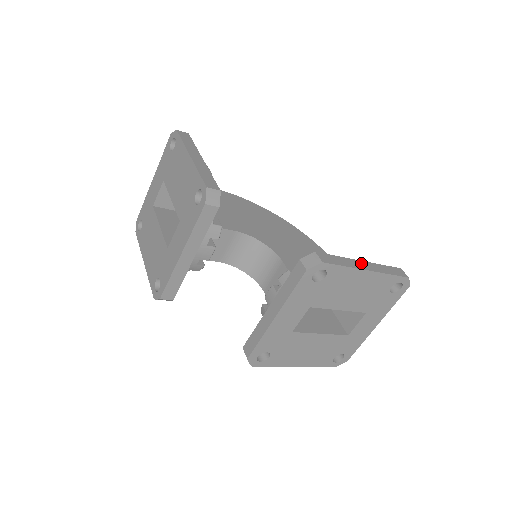
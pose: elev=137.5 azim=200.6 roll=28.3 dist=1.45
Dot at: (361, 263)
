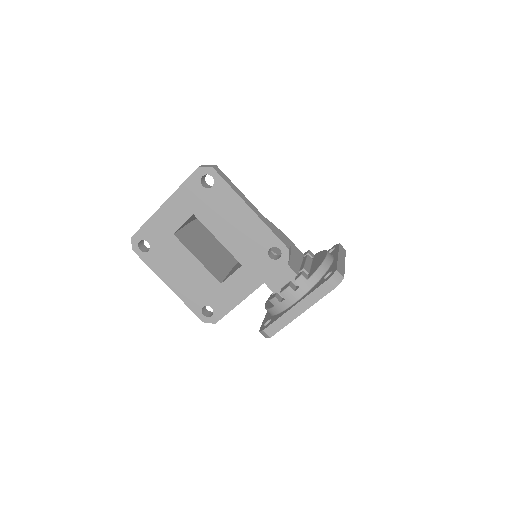
Dot at: (340, 258)
